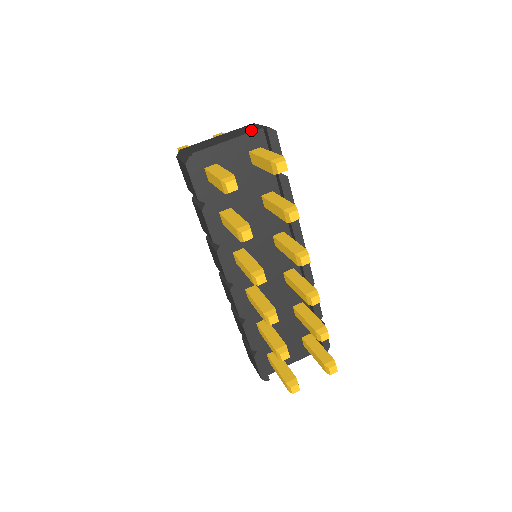
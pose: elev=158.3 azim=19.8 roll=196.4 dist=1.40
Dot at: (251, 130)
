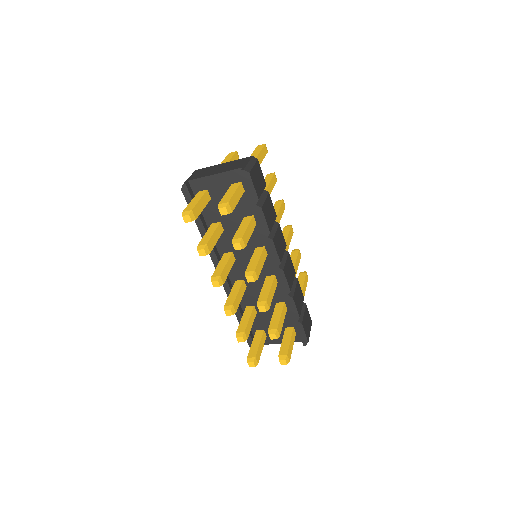
Dot at: (236, 167)
